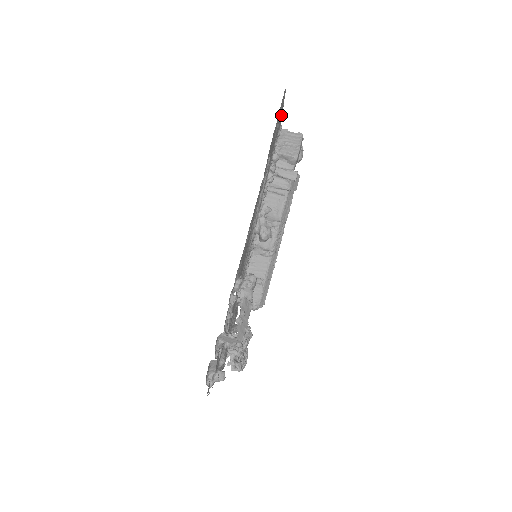
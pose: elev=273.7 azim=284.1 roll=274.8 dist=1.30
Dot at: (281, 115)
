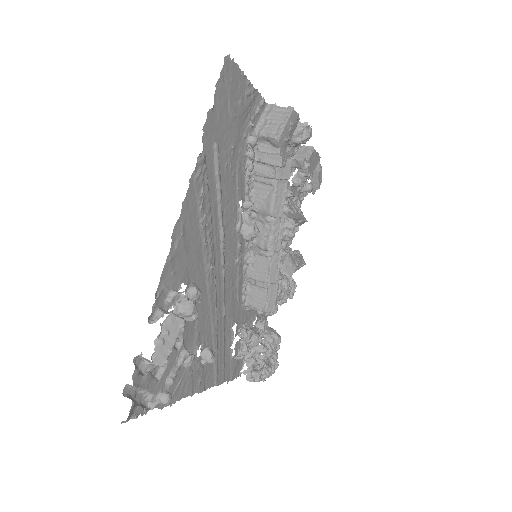
Dot at: (247, 88)
